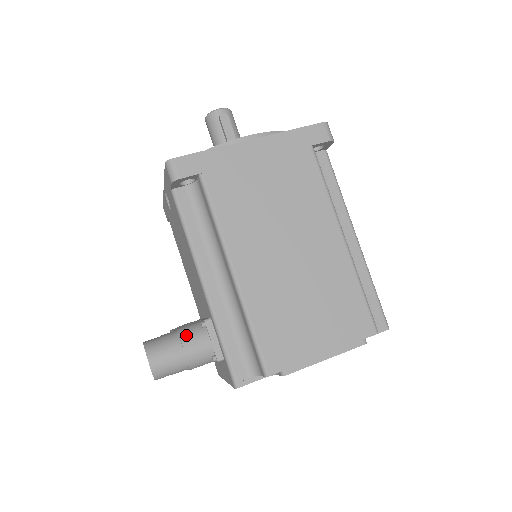
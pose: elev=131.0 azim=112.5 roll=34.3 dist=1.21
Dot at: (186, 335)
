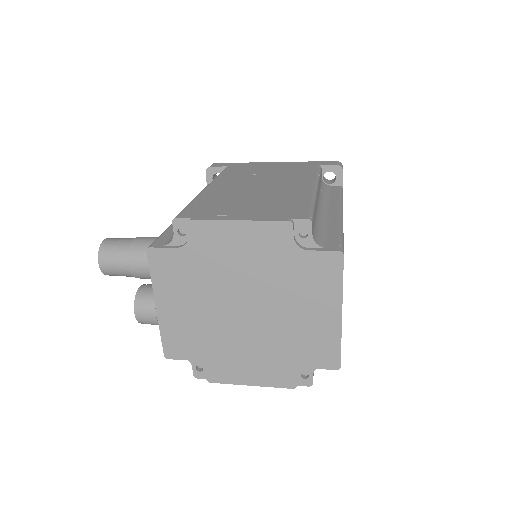
Dot at: occluded
